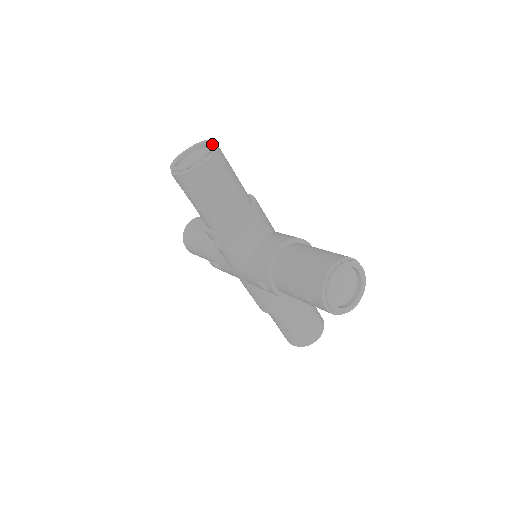
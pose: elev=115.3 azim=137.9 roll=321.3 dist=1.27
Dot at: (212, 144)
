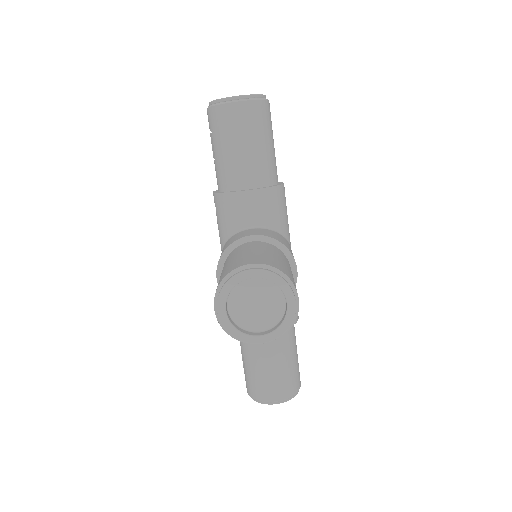
Dot at: (286, 331)
